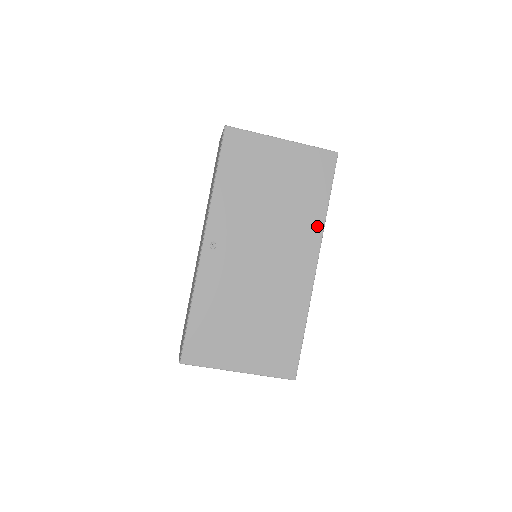
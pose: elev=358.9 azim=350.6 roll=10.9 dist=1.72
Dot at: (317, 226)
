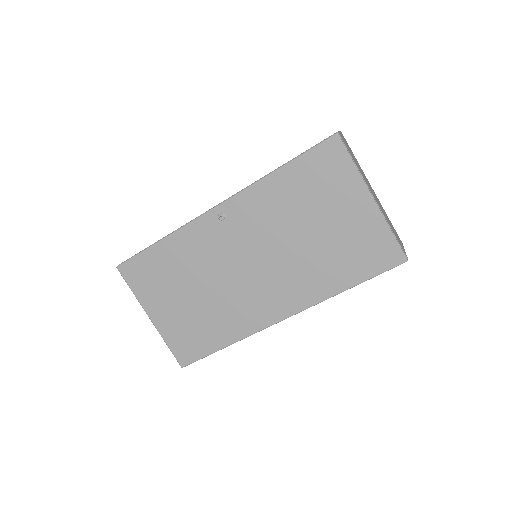
Dot at: (319, 294)
